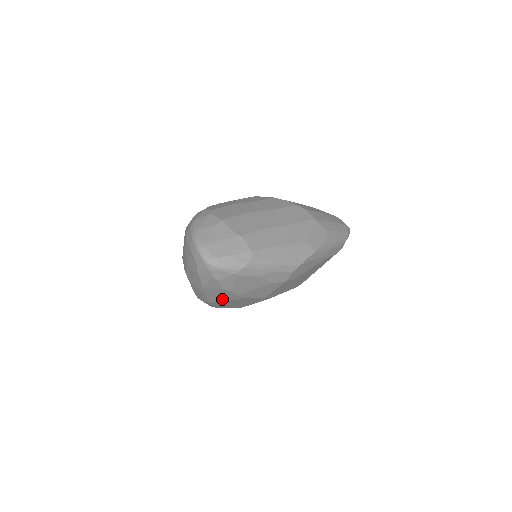
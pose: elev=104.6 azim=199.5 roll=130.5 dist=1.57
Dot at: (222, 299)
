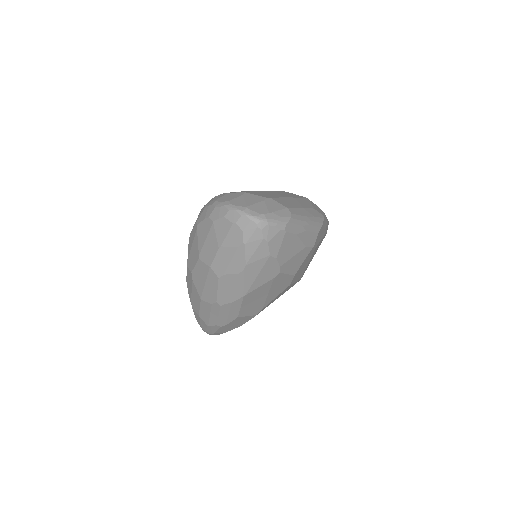
Dot at: (260, 282)
